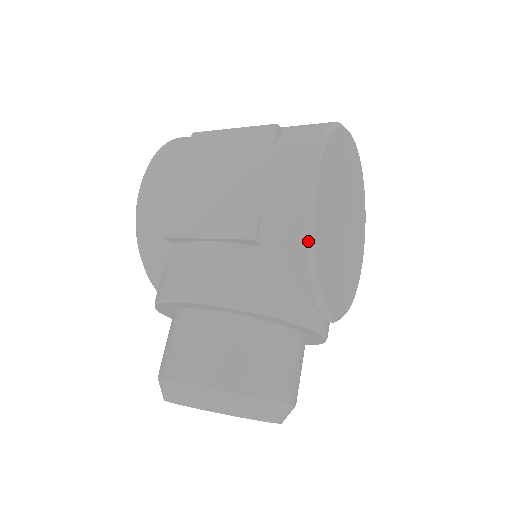
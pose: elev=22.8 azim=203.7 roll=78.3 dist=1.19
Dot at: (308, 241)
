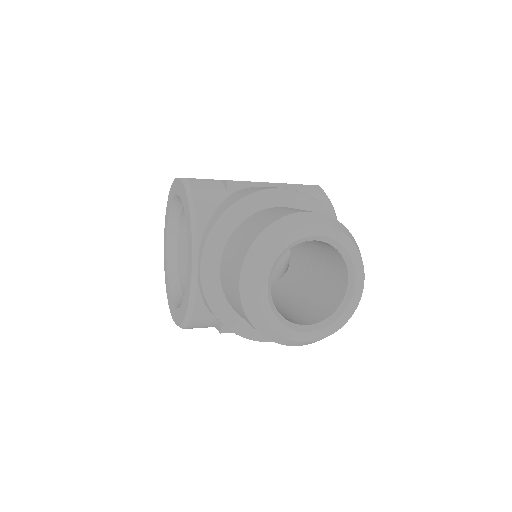
Dot at: occluded
